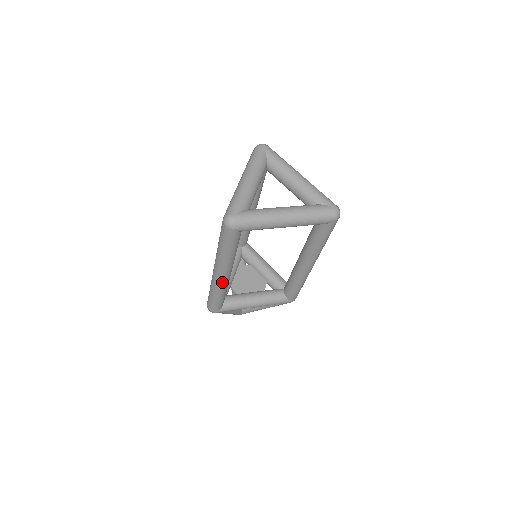
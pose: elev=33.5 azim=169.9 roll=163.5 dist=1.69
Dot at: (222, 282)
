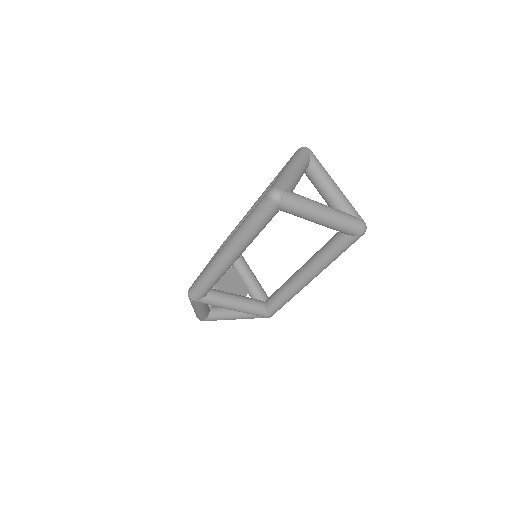
Dot at: (226, 264)
